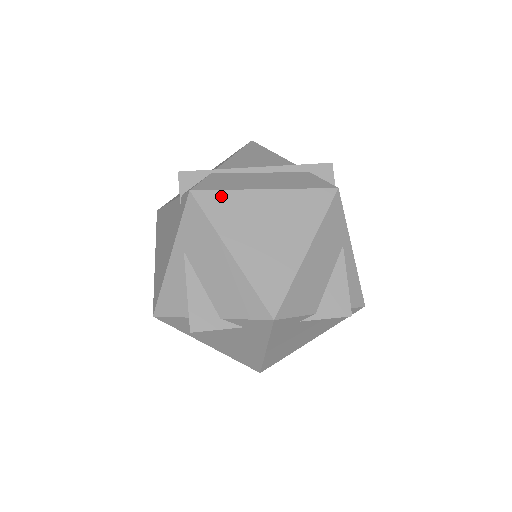
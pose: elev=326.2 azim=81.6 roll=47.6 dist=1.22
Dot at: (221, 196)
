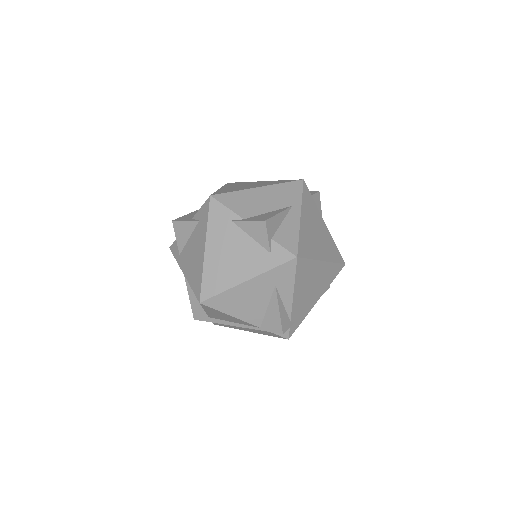
Dot at: occluded
